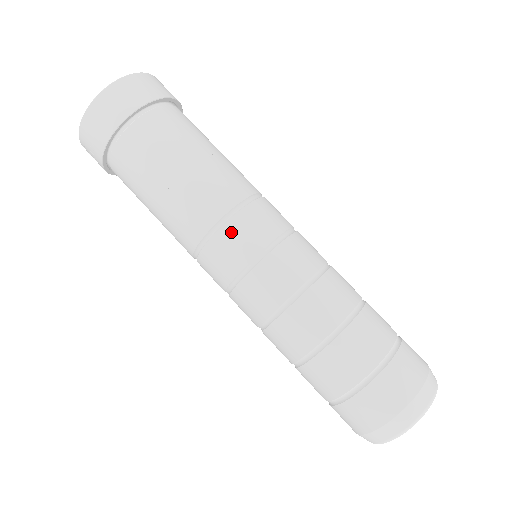
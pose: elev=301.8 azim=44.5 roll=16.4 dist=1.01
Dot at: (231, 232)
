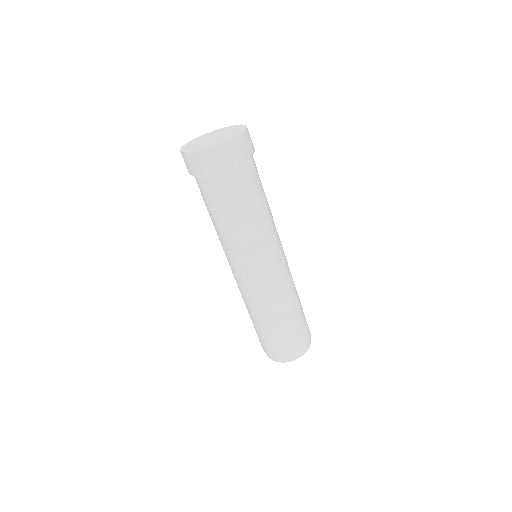
Dot at: (277, 239)
